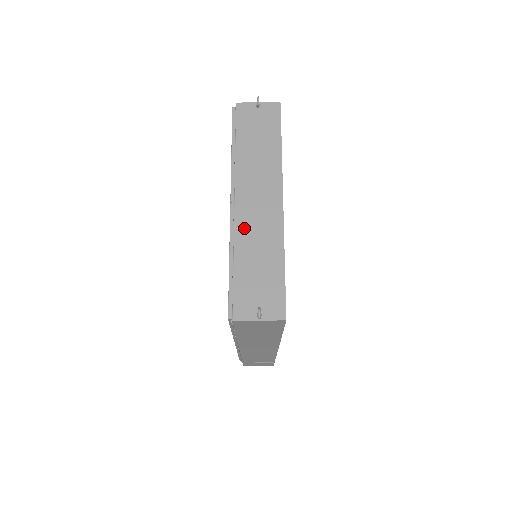
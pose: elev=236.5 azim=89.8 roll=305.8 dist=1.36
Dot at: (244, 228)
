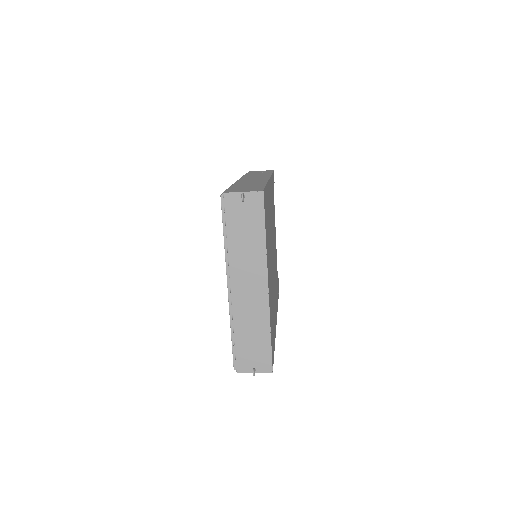
Dot at: (239, 310)
